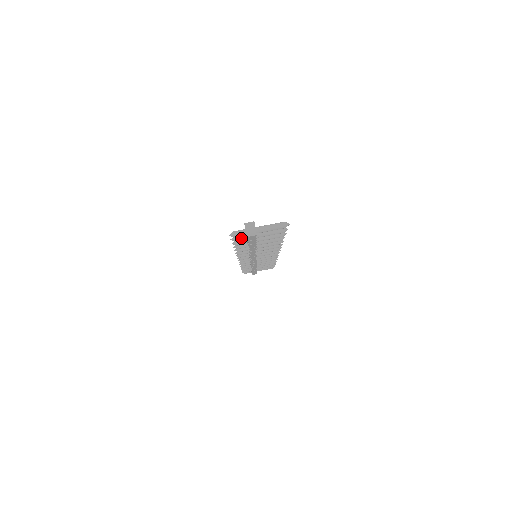
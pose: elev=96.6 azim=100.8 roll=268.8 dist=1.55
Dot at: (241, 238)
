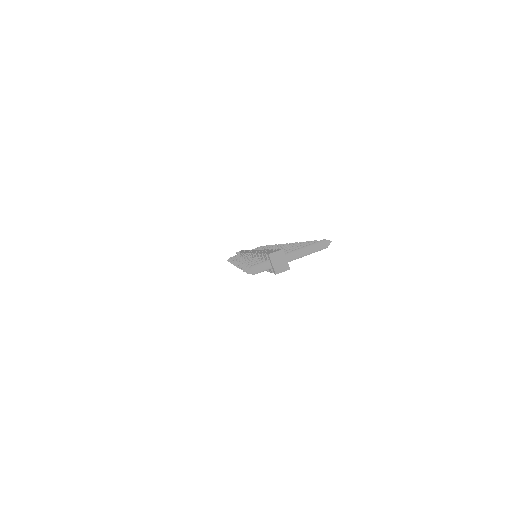
Dot at: occluded
